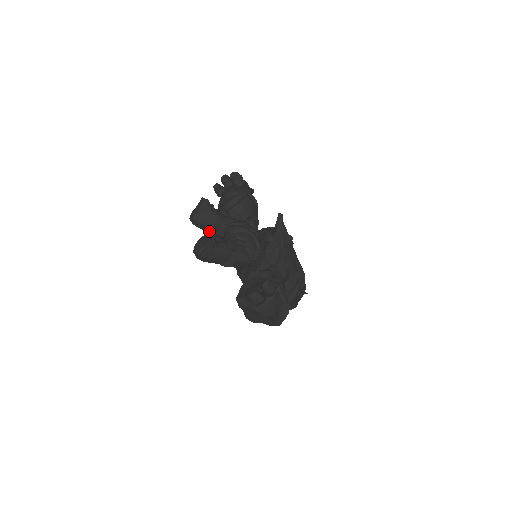
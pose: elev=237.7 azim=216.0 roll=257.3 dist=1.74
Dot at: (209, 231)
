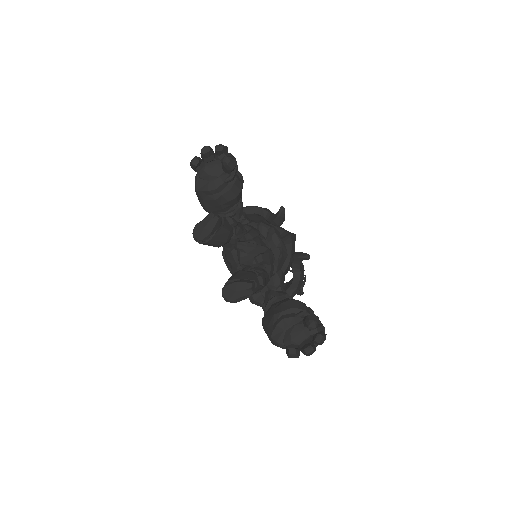
Dot at: (215, 246)
